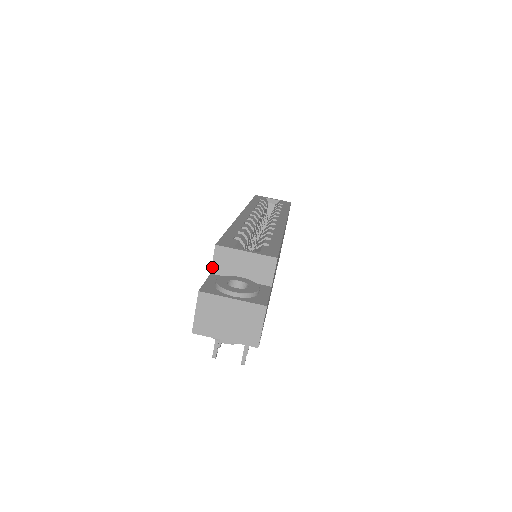
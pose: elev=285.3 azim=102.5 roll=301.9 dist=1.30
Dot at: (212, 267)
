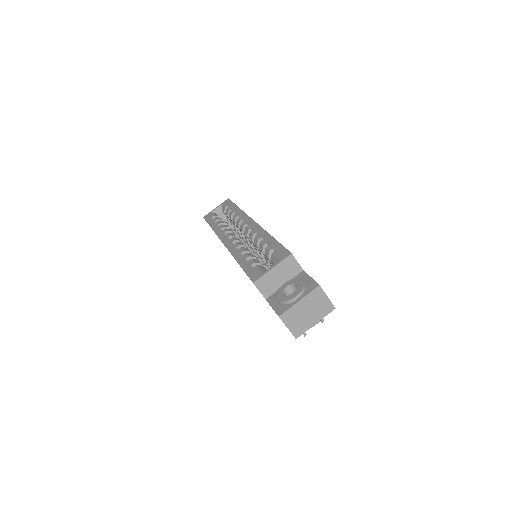
Dot at: (263, 295)
